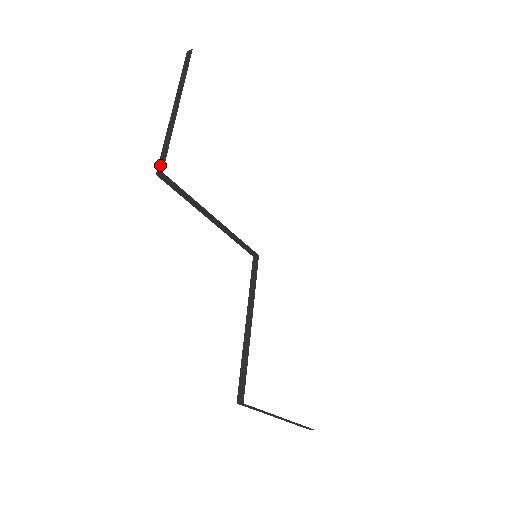
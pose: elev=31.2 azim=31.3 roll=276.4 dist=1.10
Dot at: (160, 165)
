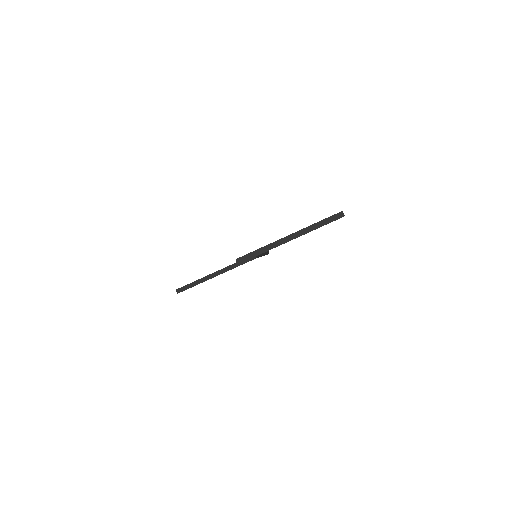
Dot at: (242, 258)
